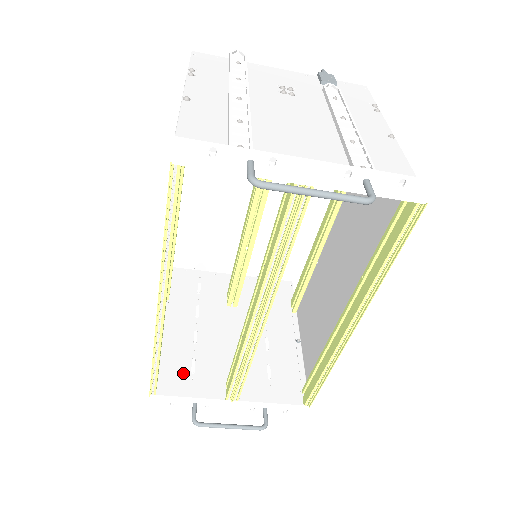
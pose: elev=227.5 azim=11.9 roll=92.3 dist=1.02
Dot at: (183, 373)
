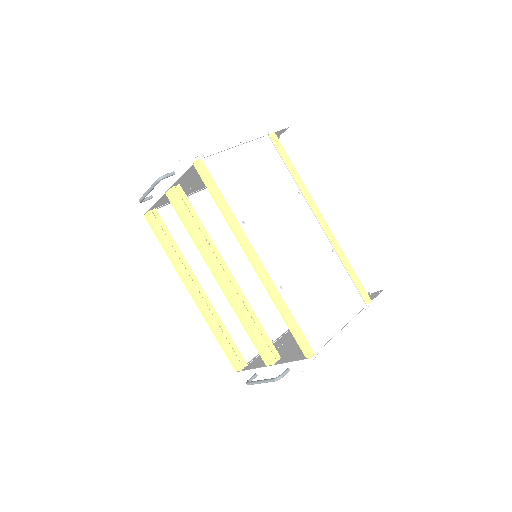
Dot at: (261, 359)
